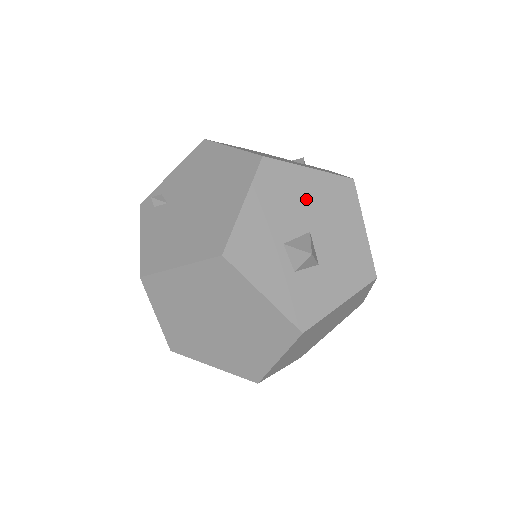
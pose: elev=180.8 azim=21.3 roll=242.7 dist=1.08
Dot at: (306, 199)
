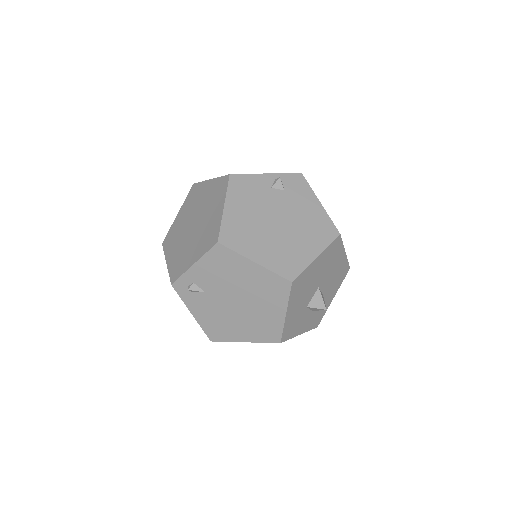
Dot at: (316, 275)
